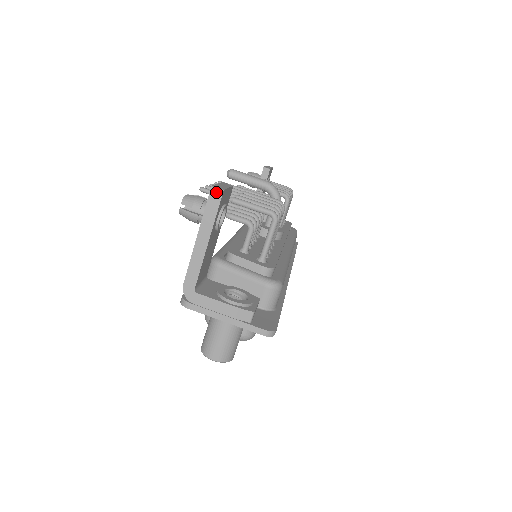
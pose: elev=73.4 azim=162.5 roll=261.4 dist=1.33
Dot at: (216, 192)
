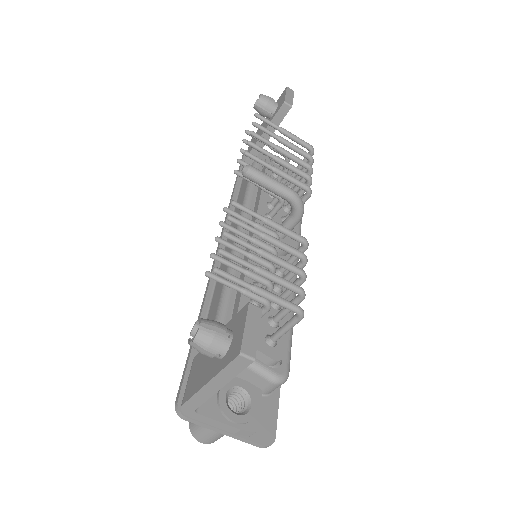
Dot at: (244, 359)
